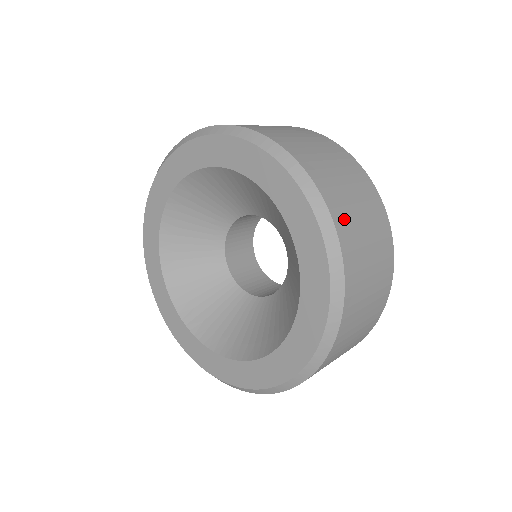
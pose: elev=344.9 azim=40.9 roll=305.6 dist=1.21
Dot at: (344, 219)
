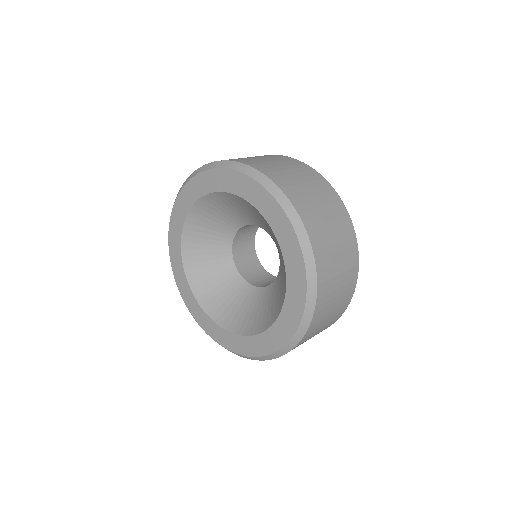
Dot at: (323, 304)
